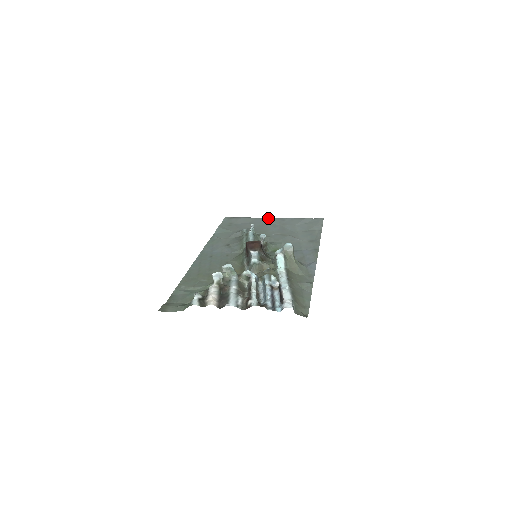
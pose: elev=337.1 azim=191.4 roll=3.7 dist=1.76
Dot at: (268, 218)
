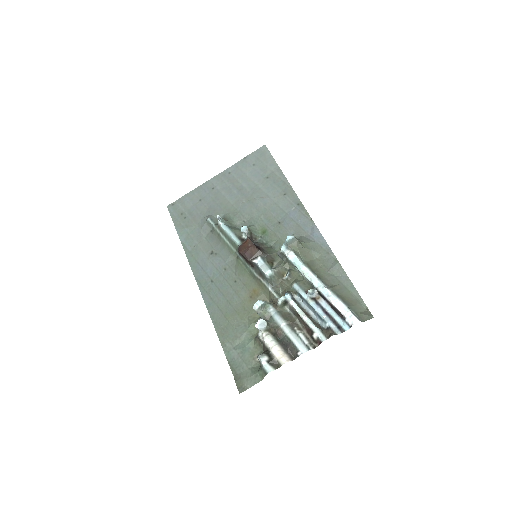
Dot at: (211, 180)
